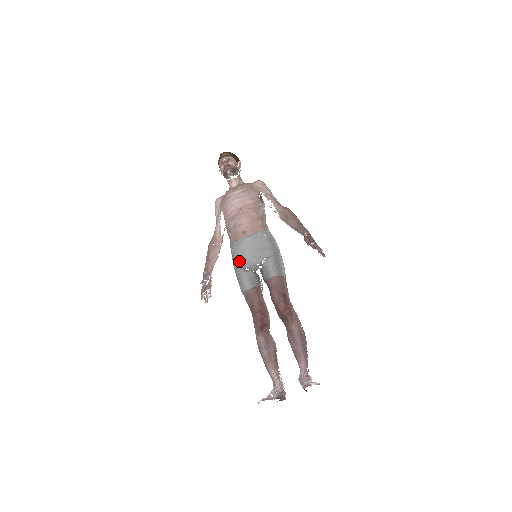
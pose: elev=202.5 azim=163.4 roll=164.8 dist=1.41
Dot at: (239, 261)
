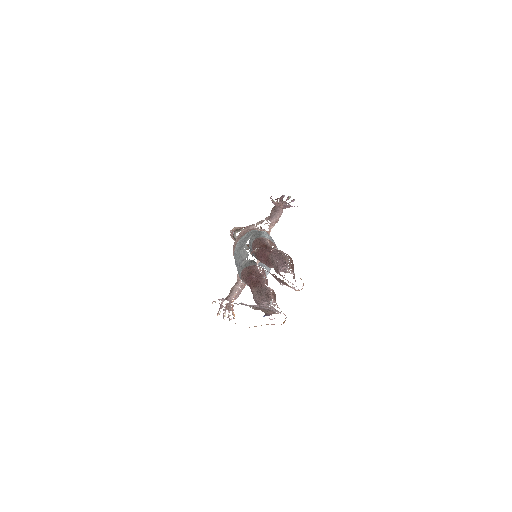
Dot at: occluded
